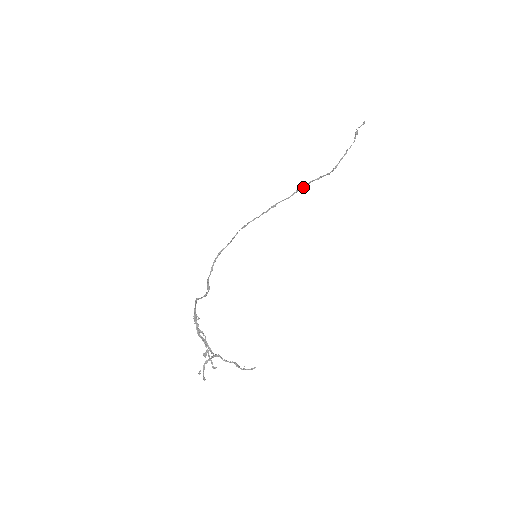
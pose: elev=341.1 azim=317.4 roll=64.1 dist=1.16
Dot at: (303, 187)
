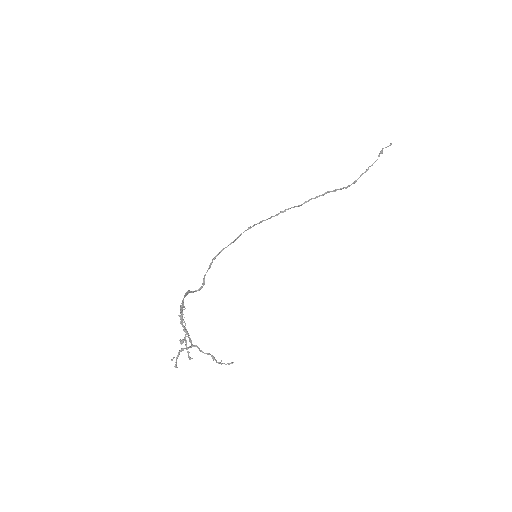
Dot at: (317, 197)
